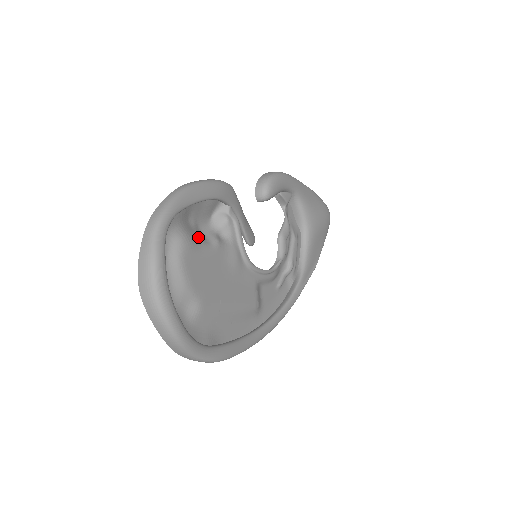
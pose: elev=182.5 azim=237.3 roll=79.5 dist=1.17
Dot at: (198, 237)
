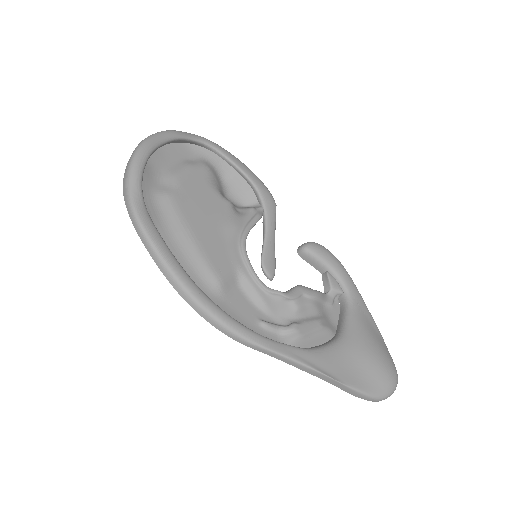
Dot at: (218, 185)
